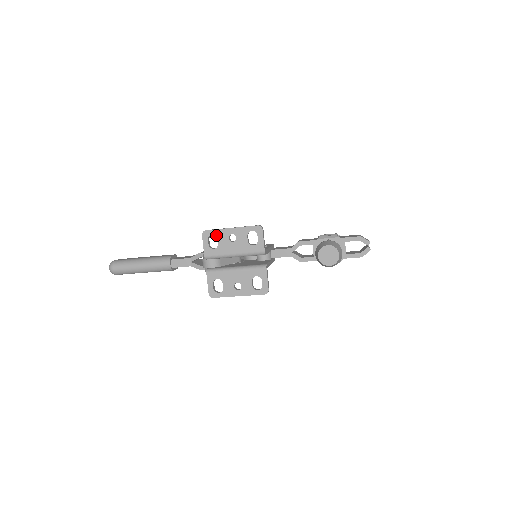
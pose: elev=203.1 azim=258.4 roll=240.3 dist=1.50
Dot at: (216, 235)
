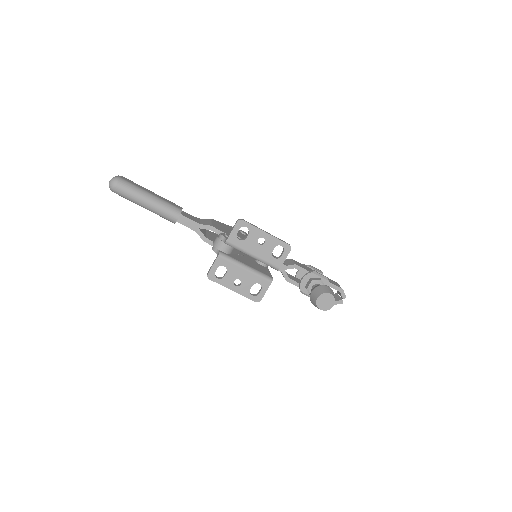
Dot at: (249, 230)
